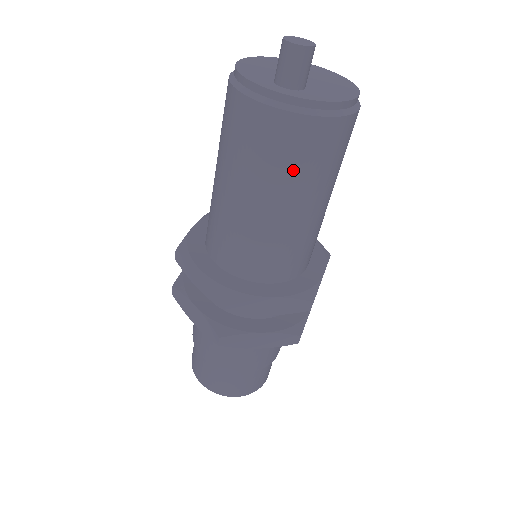
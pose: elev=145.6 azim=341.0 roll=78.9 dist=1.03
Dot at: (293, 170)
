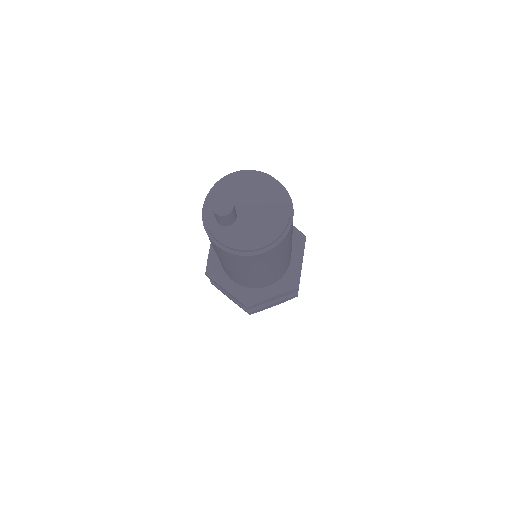
Dot at: (220, 255)
